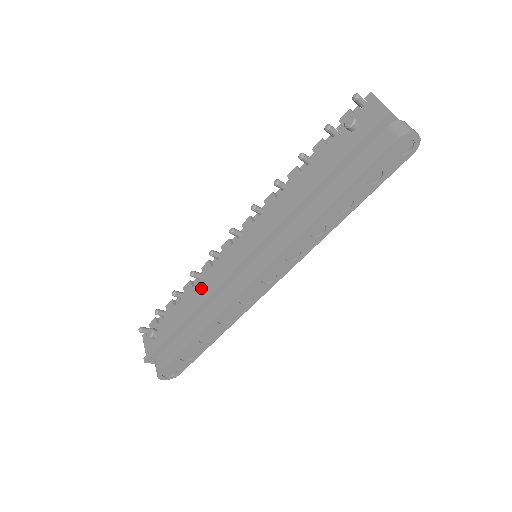
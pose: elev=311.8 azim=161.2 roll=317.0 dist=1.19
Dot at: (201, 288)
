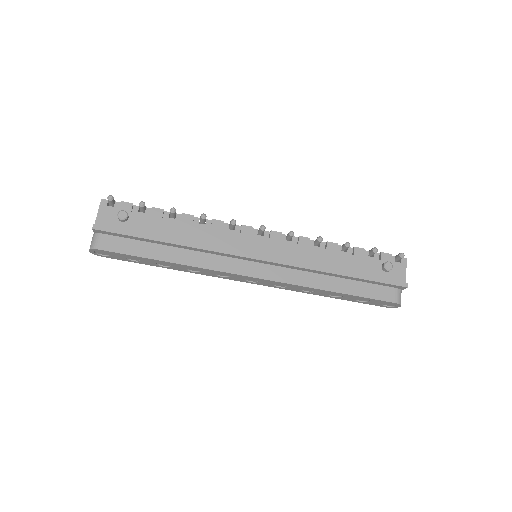
Dot at: (202, 235)
